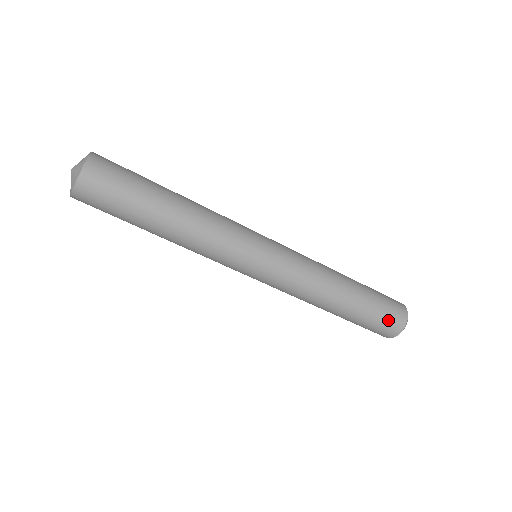
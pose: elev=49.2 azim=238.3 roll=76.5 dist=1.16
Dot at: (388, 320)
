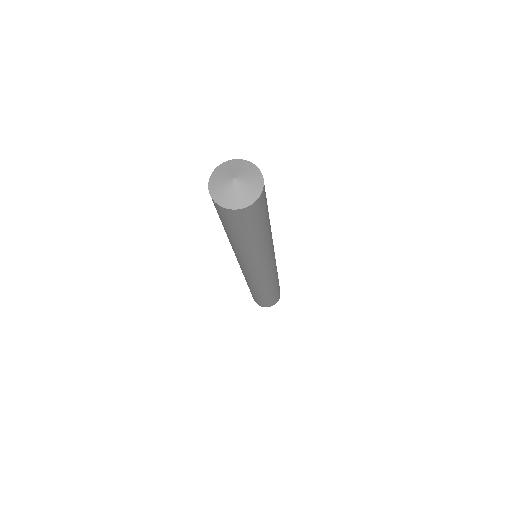
Dot at: (279, 293)
